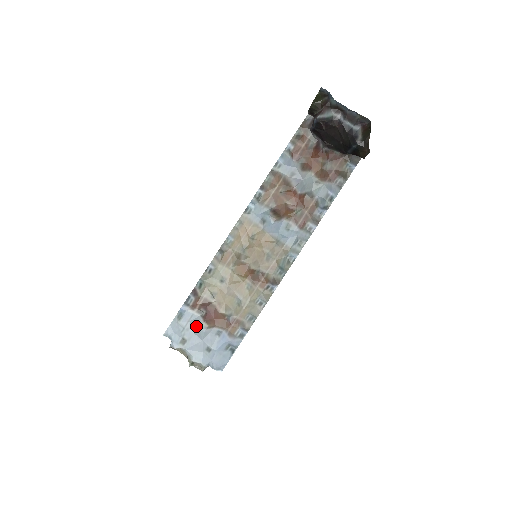
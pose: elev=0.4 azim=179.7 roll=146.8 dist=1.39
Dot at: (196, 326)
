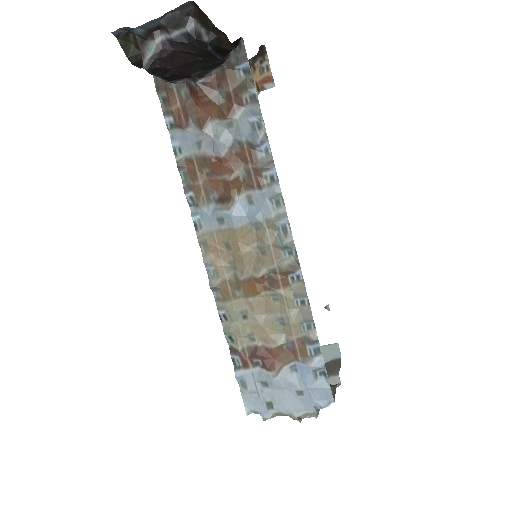
Dot at: (265, 381)
